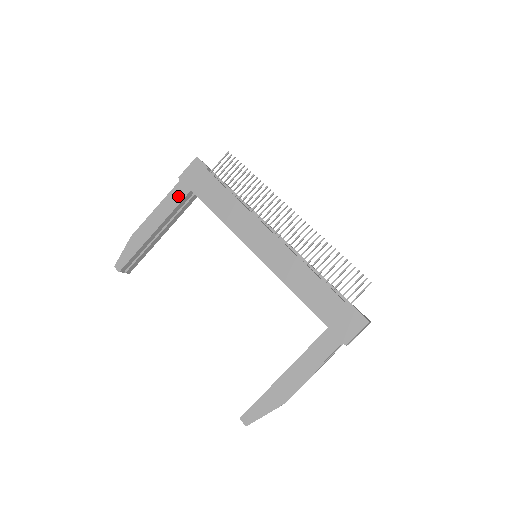
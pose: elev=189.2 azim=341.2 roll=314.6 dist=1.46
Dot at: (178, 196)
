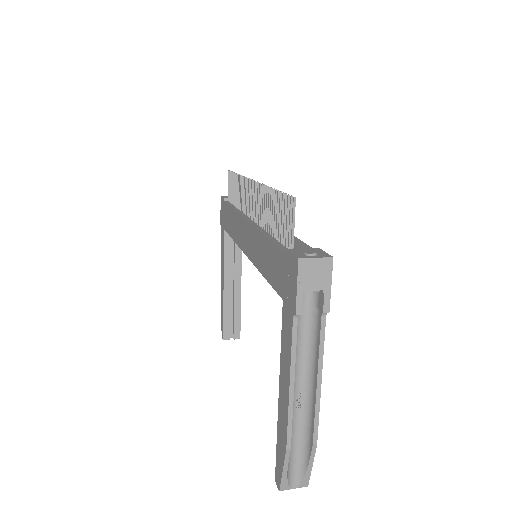
Dot at: (222, 241)
